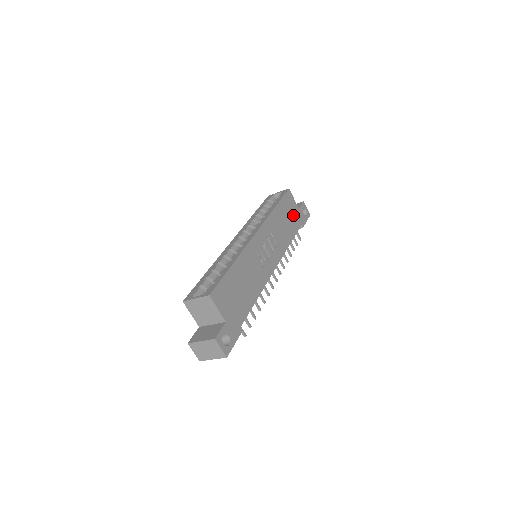
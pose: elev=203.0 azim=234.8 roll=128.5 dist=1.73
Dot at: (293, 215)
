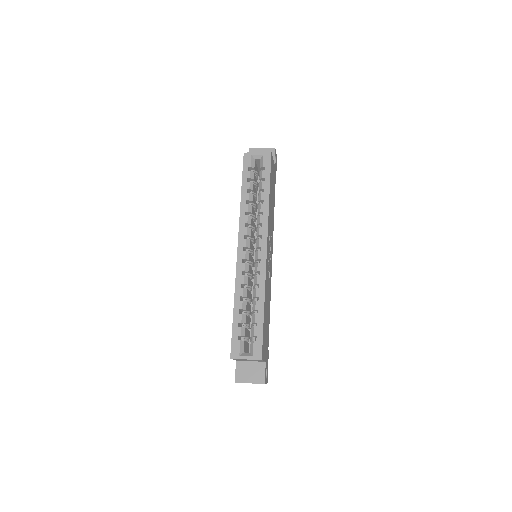
Dot at: (273, 180)
